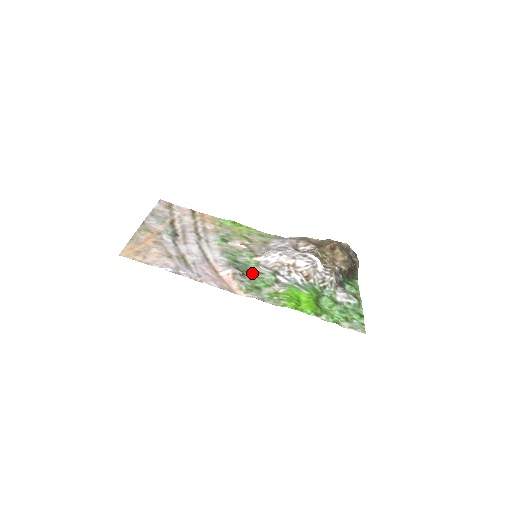
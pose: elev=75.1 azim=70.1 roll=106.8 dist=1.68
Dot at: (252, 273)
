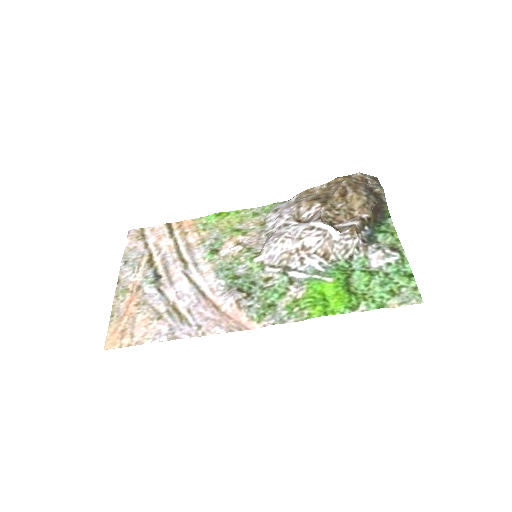
Dot at: (259, 285)
